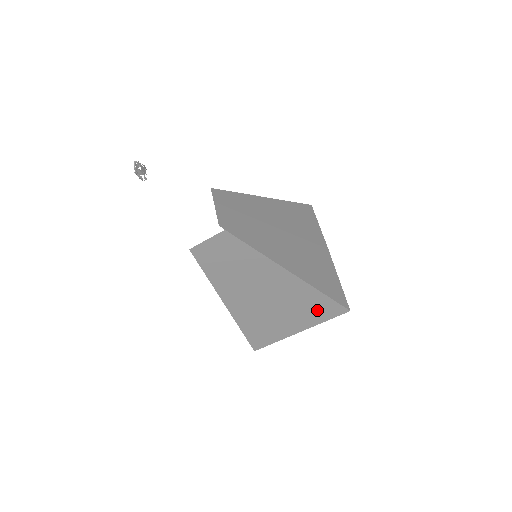
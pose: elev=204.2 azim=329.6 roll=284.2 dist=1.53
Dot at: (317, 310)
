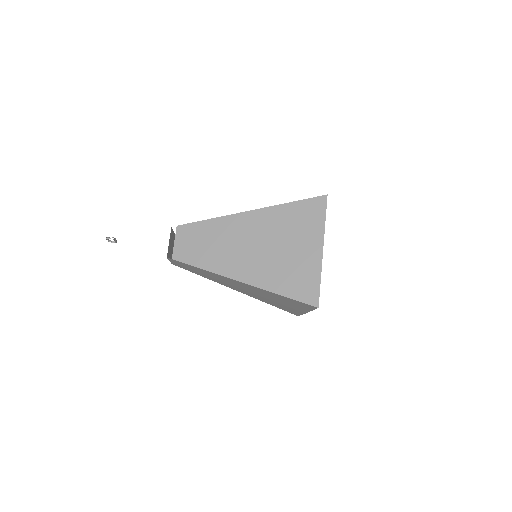
Dot at: (304, 219)
